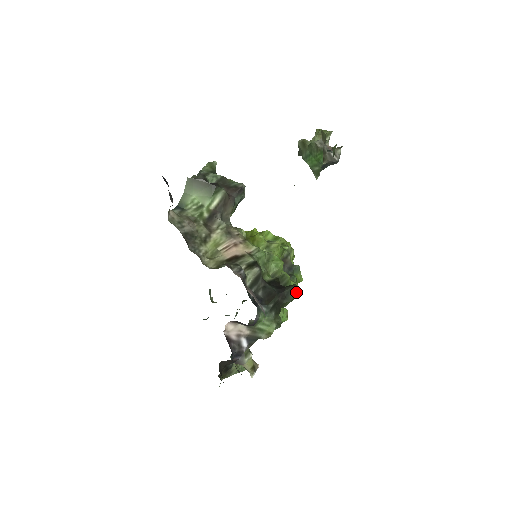
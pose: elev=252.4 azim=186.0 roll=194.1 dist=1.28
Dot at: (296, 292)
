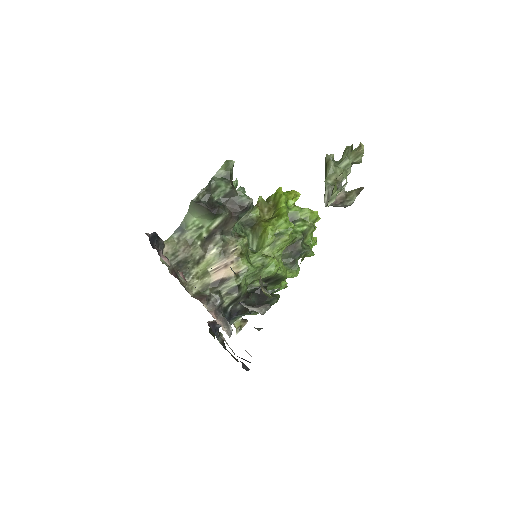
Dot at: (277, 301)
